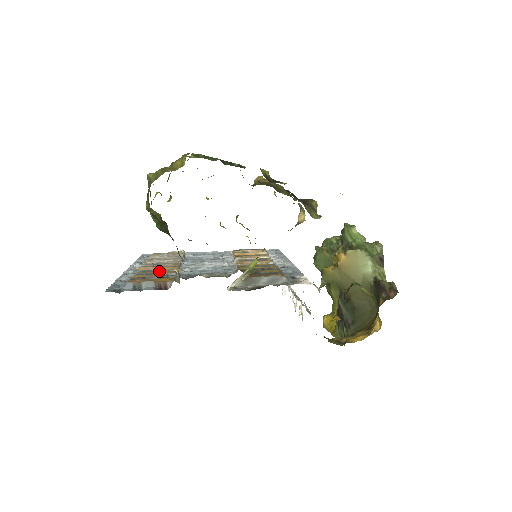
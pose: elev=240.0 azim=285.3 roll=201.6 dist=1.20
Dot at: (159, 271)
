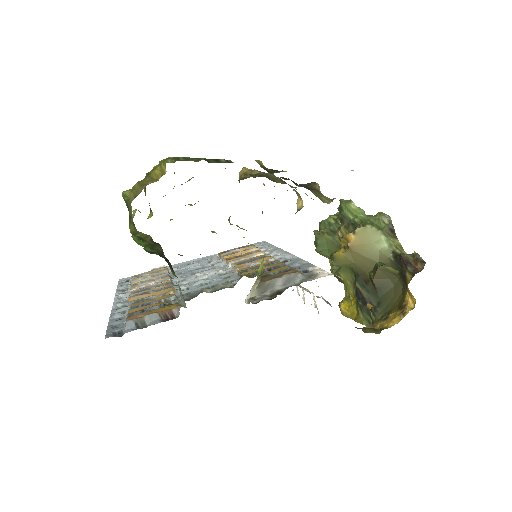
Dot at: (154, 297)
